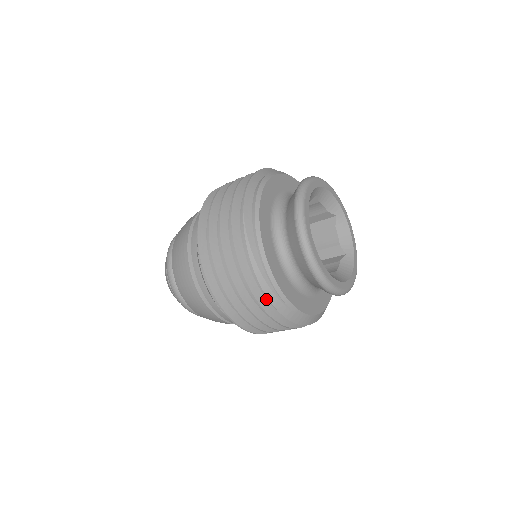
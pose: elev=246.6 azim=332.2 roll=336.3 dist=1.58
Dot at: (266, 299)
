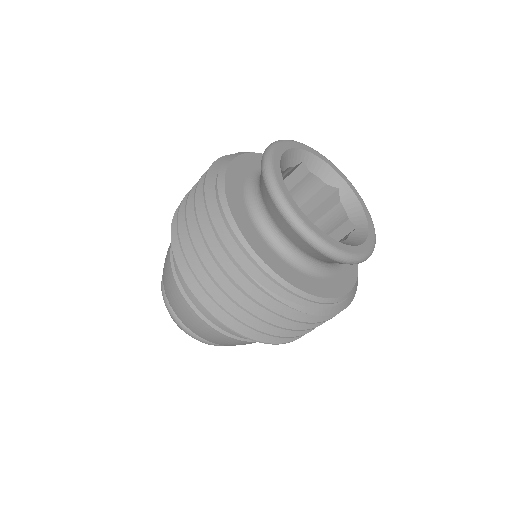
Dot at: occluded
